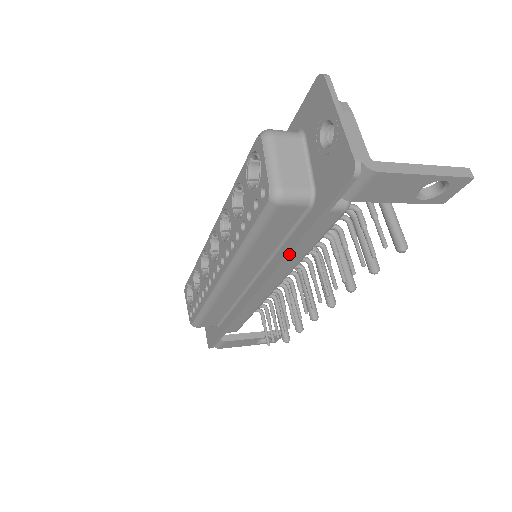
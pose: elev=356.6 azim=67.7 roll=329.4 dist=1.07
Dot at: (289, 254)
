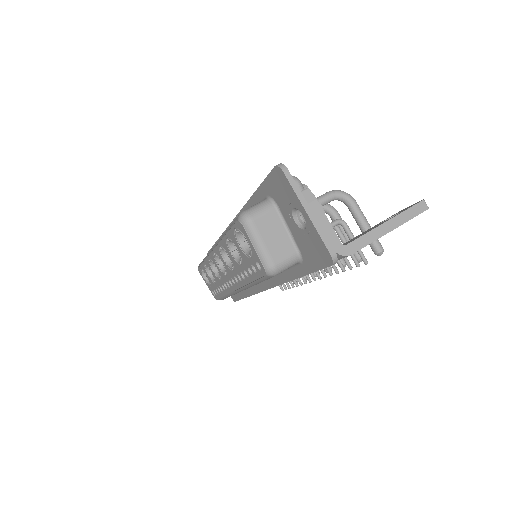
Dot at: occluded
